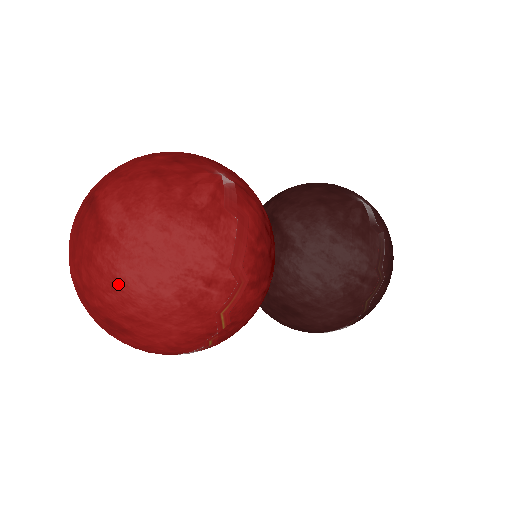
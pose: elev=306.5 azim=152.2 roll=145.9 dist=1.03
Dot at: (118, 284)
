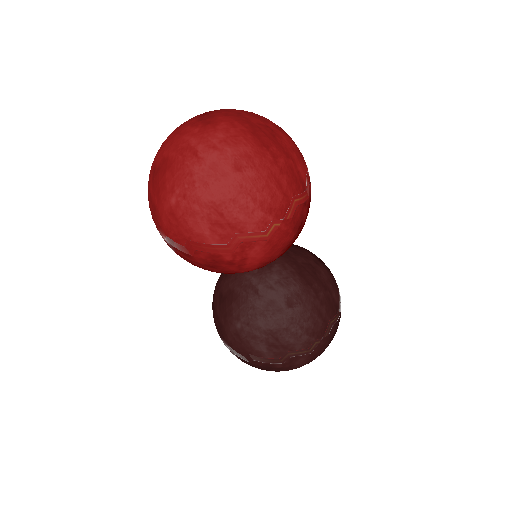
Dot at: (243, 136)
